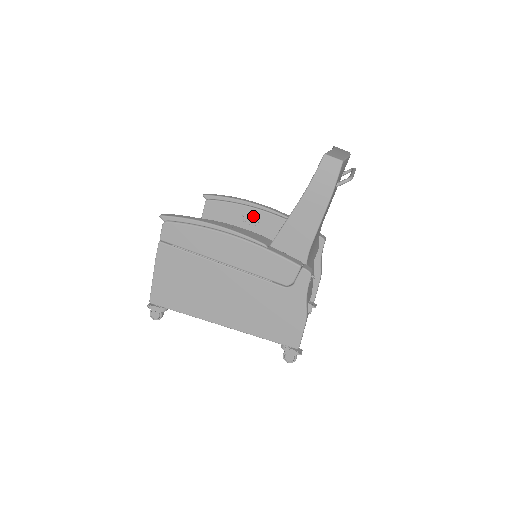
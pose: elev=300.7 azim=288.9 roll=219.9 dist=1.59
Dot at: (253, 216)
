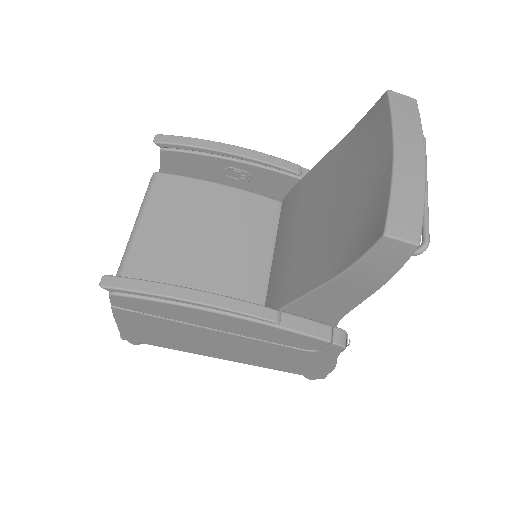
Dot at: (242, 172)
